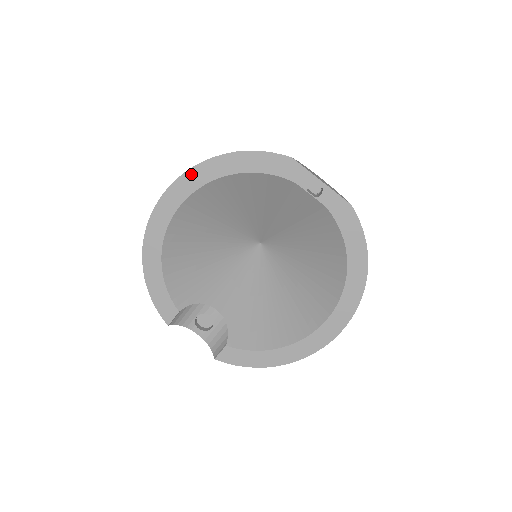
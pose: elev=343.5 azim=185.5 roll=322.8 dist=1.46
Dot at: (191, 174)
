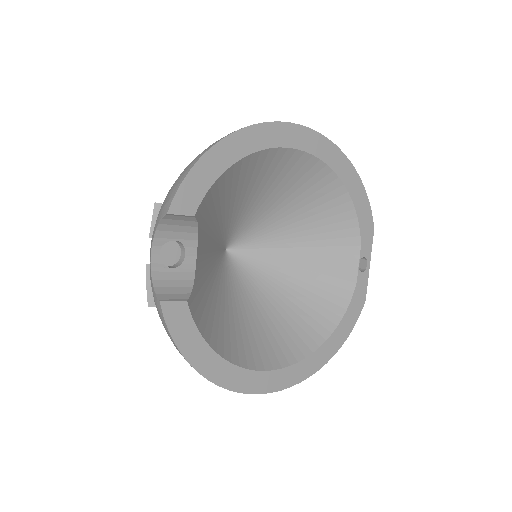
Dot at: (330, 146)
